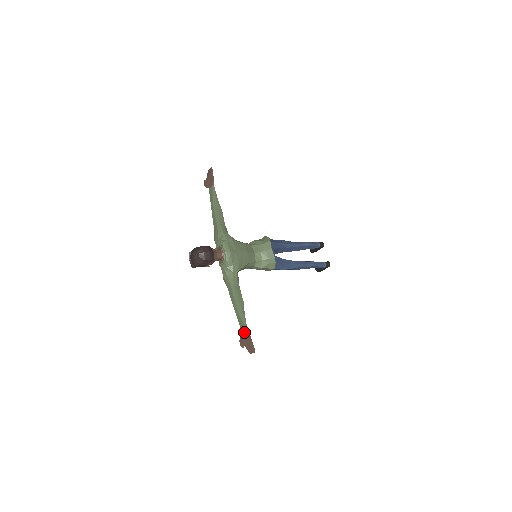
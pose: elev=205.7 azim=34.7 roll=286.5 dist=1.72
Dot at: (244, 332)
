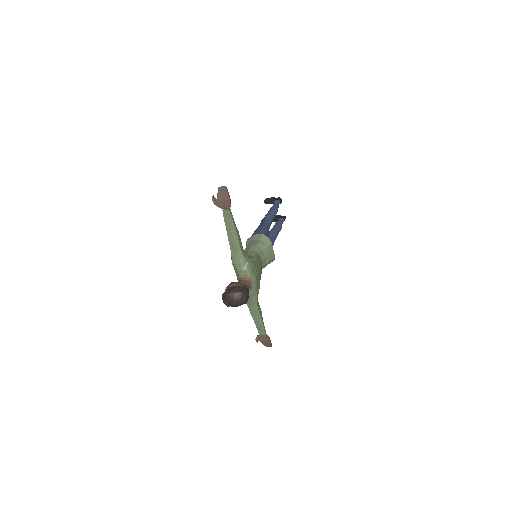
Dot at: (264, 336)
